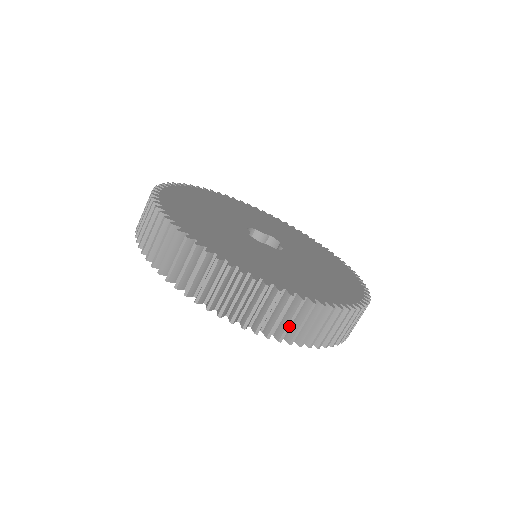
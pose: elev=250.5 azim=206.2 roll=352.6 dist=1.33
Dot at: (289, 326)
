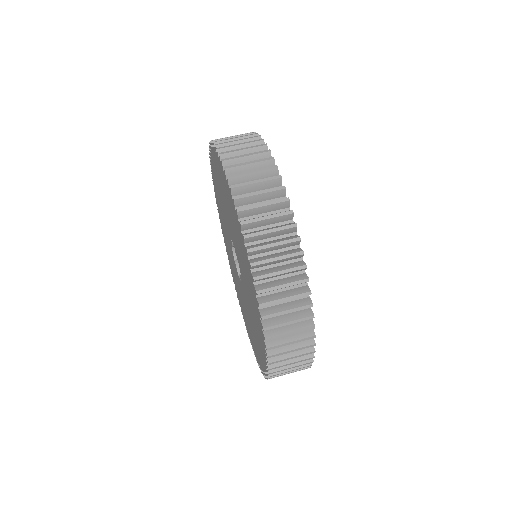
Dot at: (261, 219)
